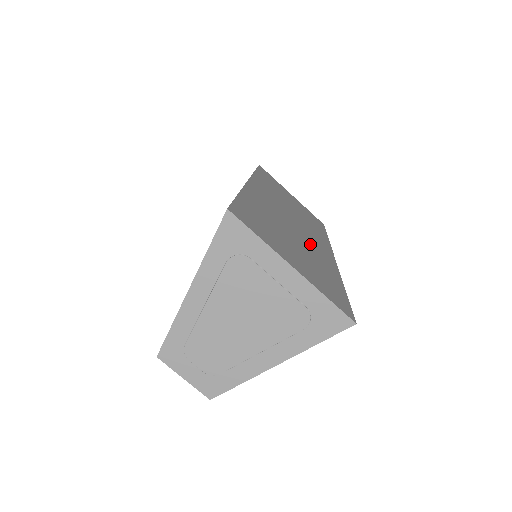
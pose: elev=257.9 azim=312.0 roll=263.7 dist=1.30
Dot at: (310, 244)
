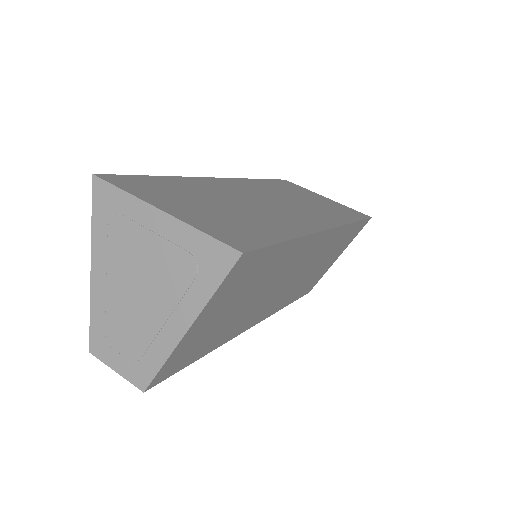
Dot at: (274, 214)
